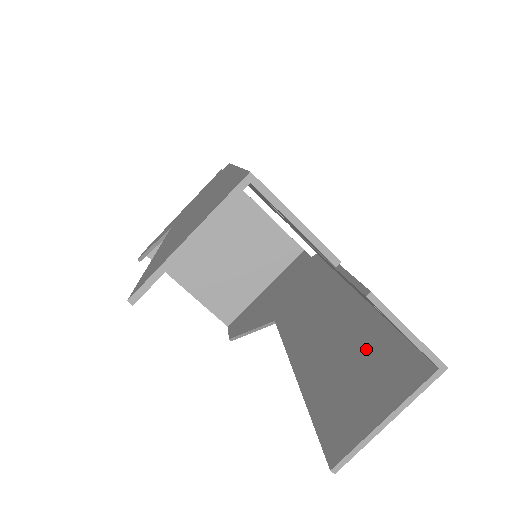
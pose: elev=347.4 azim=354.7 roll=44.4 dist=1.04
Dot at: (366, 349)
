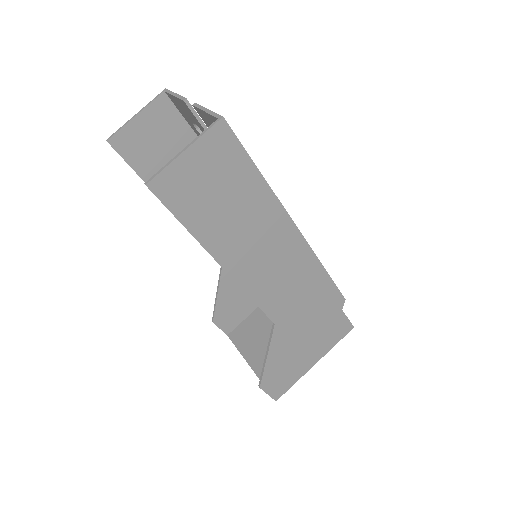
Dot at: (236, 191)
